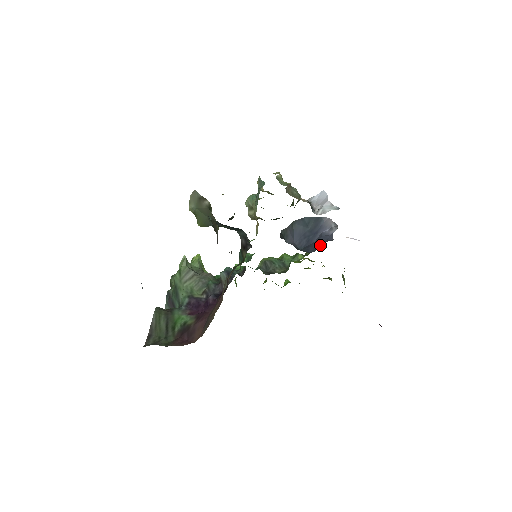
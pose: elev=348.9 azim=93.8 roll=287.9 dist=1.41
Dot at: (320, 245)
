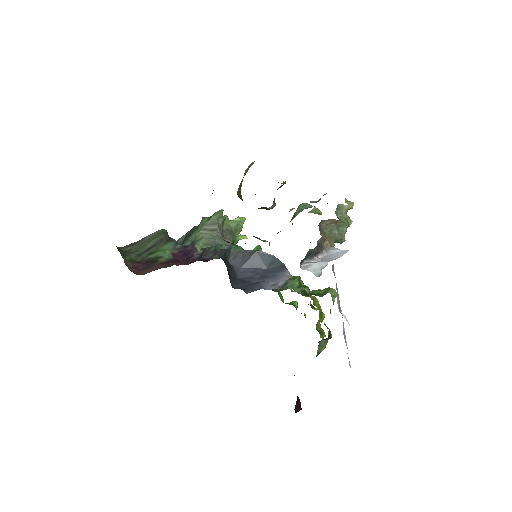
Dot at: (244, 288)
